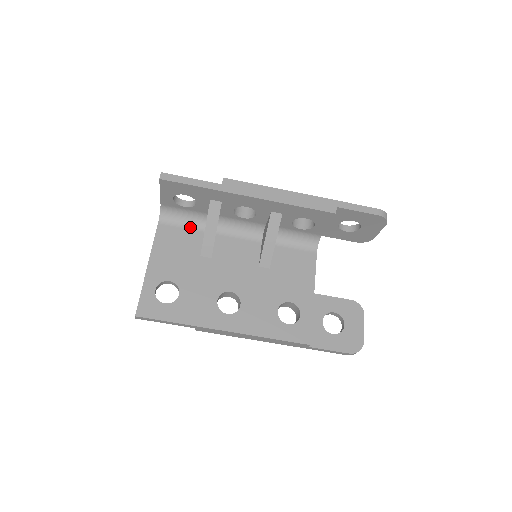
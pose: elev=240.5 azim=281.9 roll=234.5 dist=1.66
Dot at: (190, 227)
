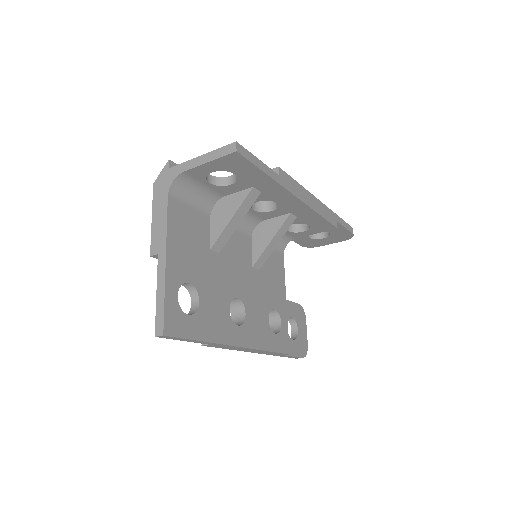
Dot at: (198, 207)
